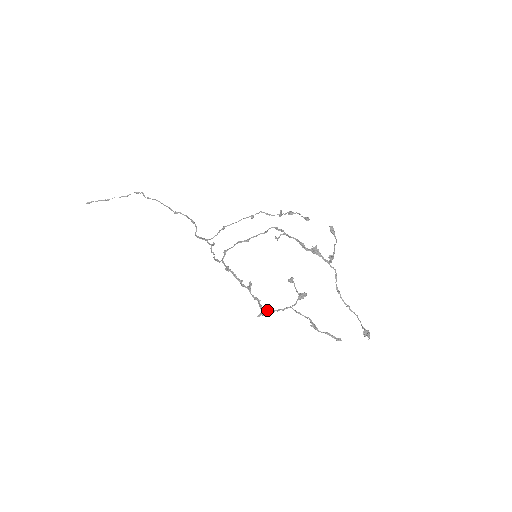
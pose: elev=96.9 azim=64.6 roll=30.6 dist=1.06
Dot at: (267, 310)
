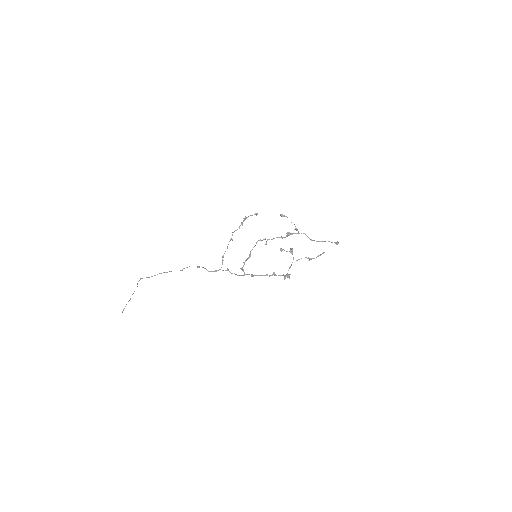
Dot at: occluded
